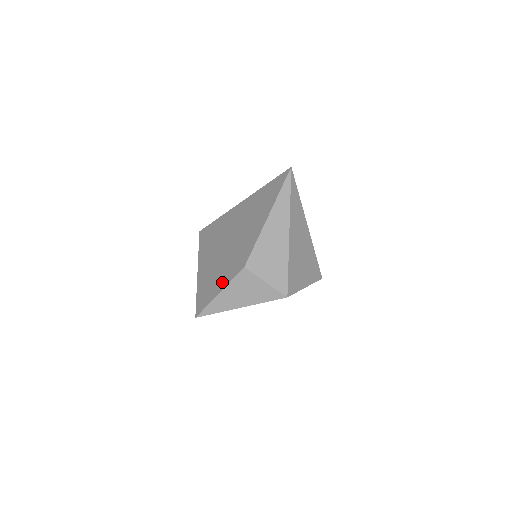
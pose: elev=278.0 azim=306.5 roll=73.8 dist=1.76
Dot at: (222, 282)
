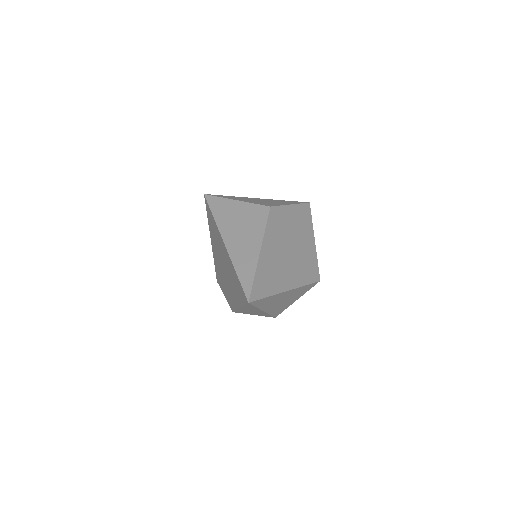
Dot at: (224, 292)
